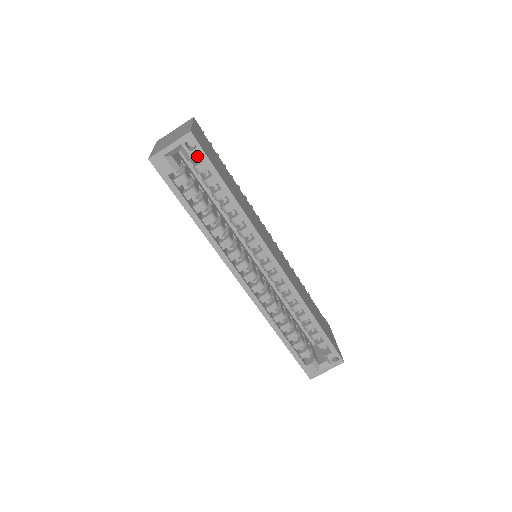
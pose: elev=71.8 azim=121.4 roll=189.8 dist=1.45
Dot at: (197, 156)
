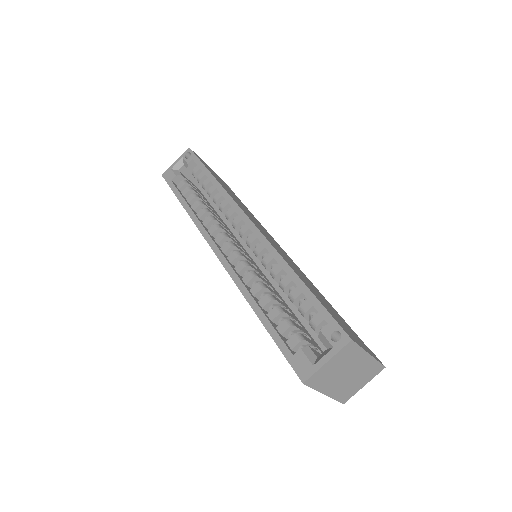
Dot at: (191, 160)
